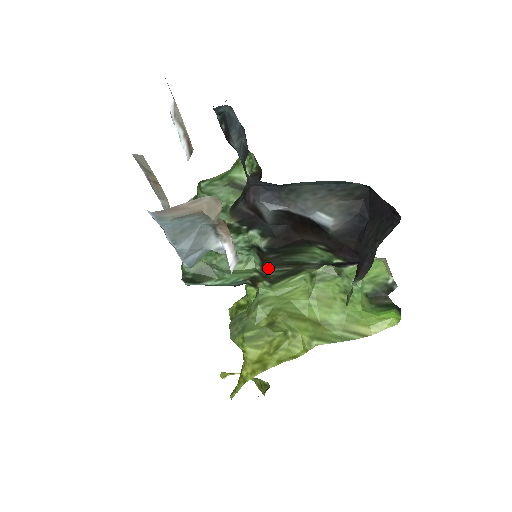
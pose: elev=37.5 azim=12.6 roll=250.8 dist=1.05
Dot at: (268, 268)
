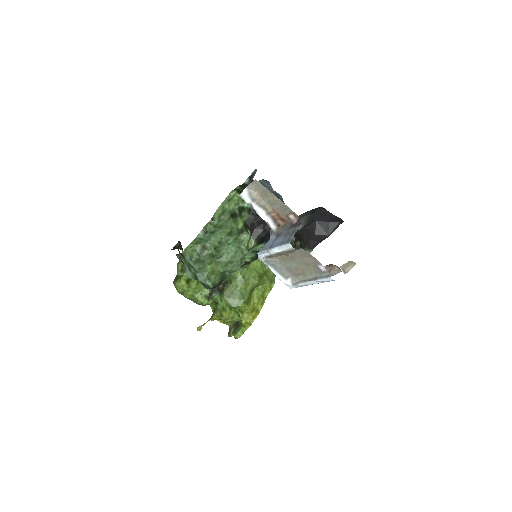
Dot at: occluded
